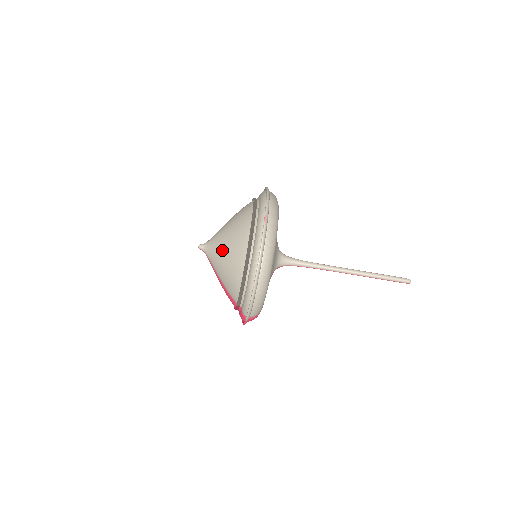
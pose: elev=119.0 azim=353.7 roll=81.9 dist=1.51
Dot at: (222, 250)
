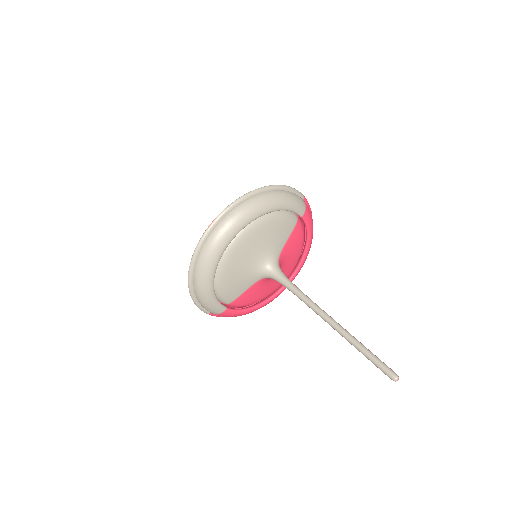
Dot at: occluded
